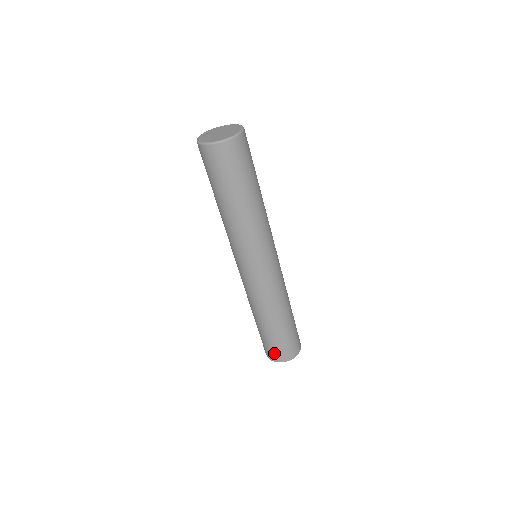
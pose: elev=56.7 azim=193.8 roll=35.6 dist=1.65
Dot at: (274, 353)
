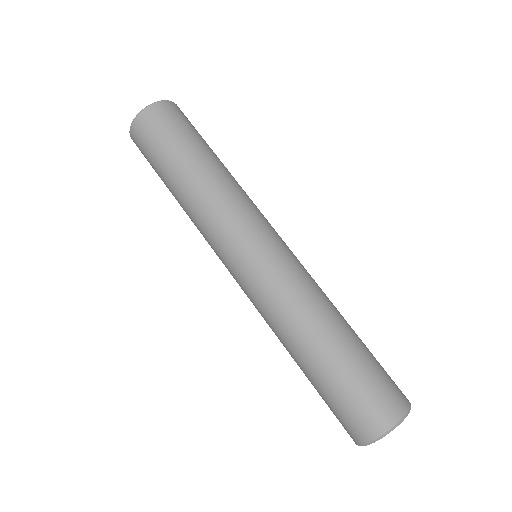
Dot at: (381, 401)
